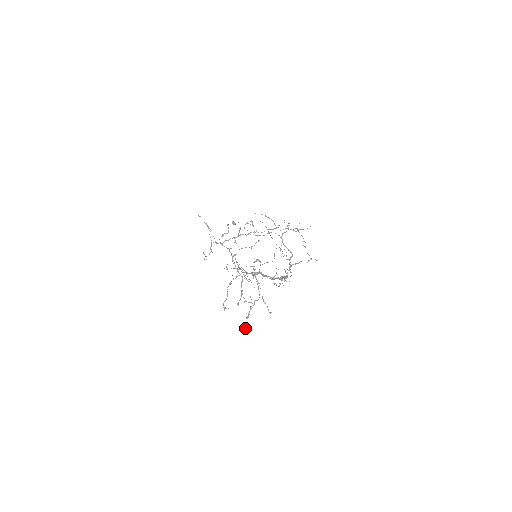
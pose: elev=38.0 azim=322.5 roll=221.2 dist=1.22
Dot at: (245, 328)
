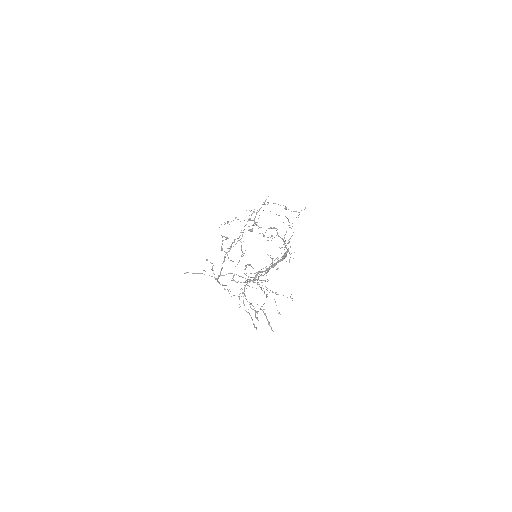
Dot at: occluded
